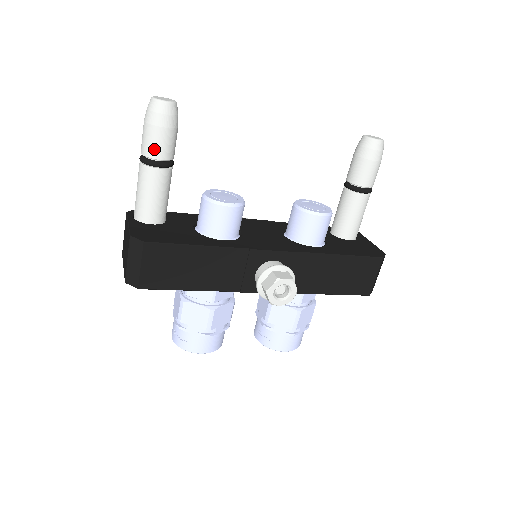
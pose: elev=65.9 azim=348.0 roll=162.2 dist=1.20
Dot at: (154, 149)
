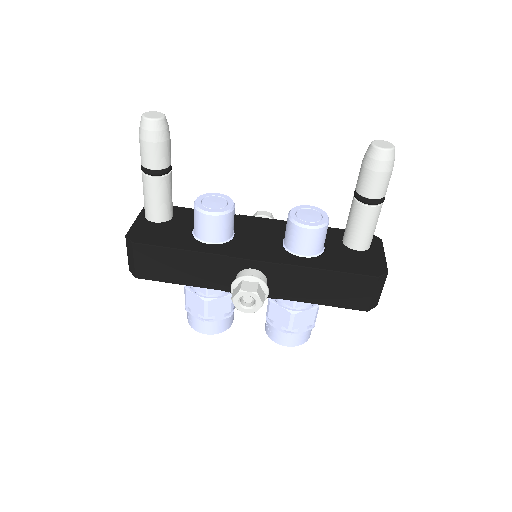
Dot at: (146, 160)
